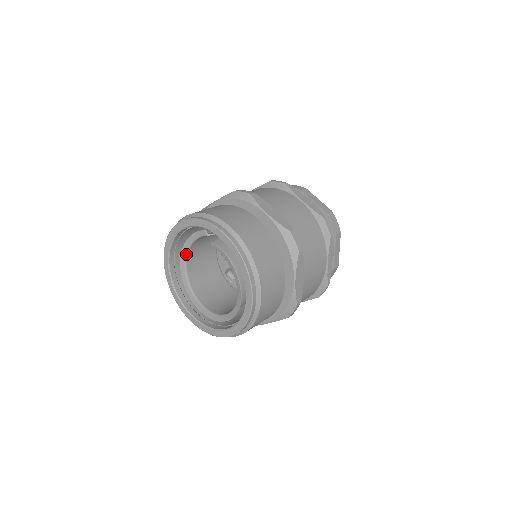
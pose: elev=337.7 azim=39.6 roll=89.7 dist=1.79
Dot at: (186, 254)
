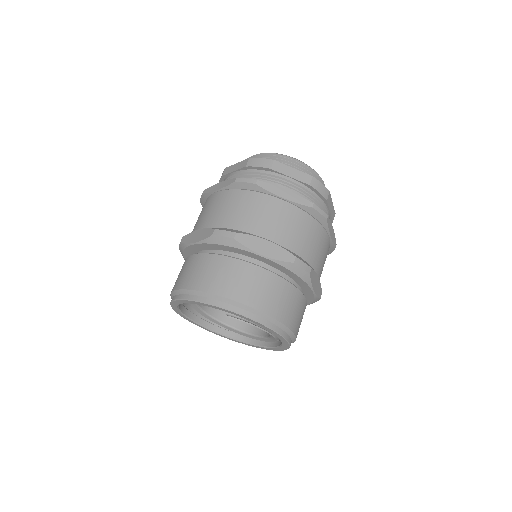
Dot at: occluded
